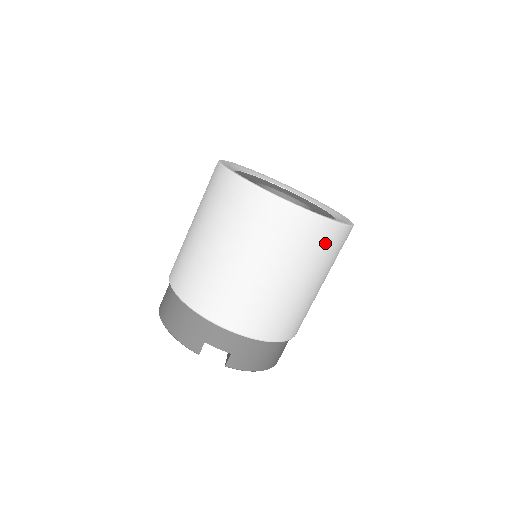
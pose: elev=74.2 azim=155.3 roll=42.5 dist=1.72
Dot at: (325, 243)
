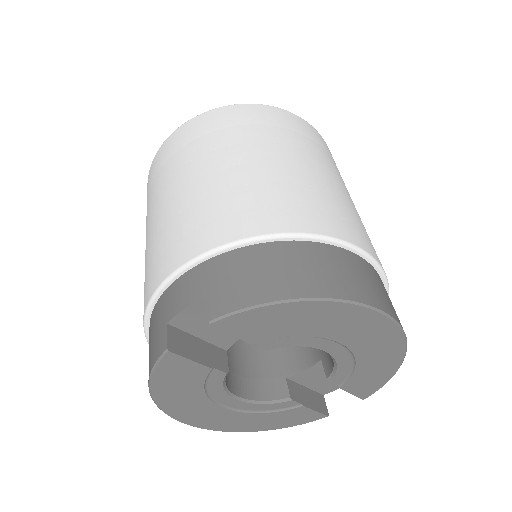
Dot at: (241, 121)
